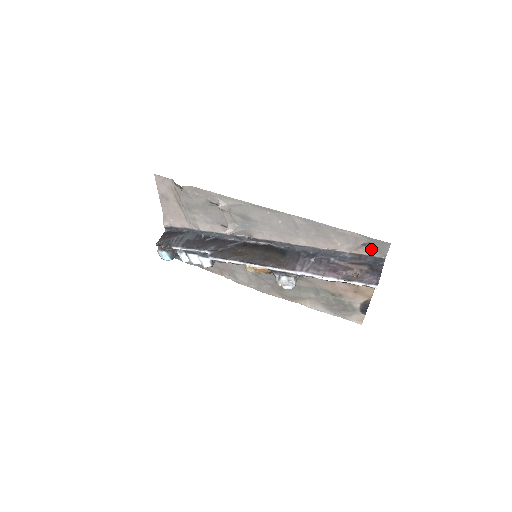
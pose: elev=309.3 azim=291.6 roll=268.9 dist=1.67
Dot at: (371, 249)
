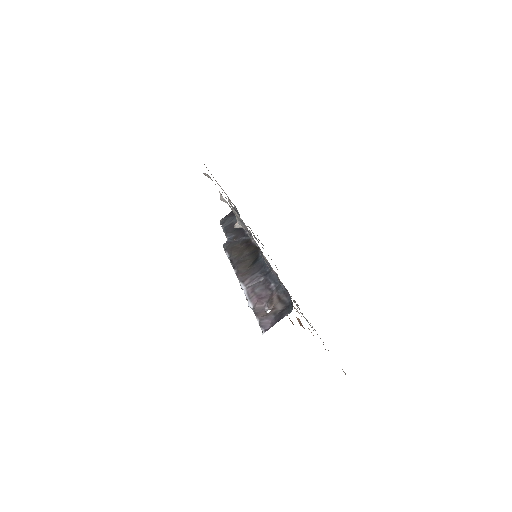
Dot at: occluded
